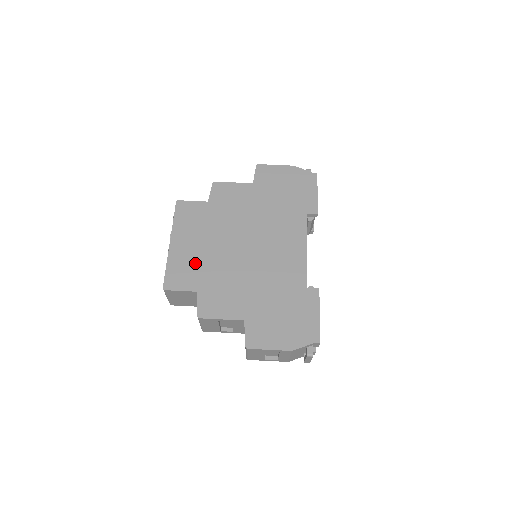
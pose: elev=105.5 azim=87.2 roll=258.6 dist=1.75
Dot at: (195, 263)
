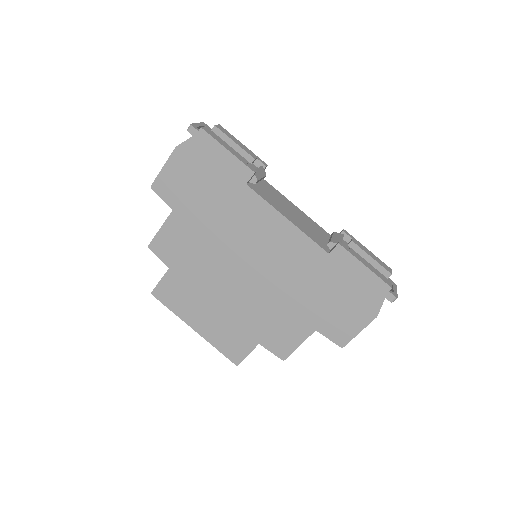
Dot at: (229, 326)
